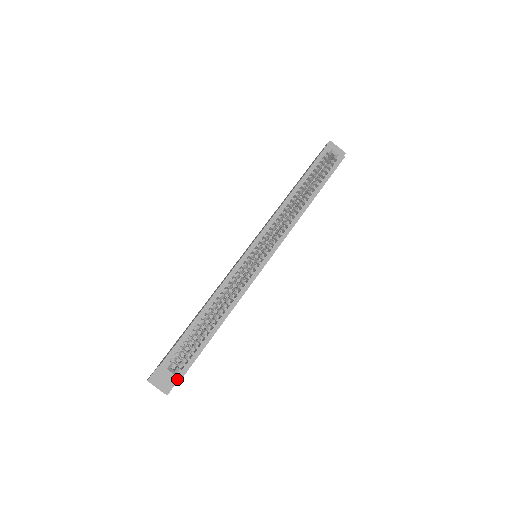
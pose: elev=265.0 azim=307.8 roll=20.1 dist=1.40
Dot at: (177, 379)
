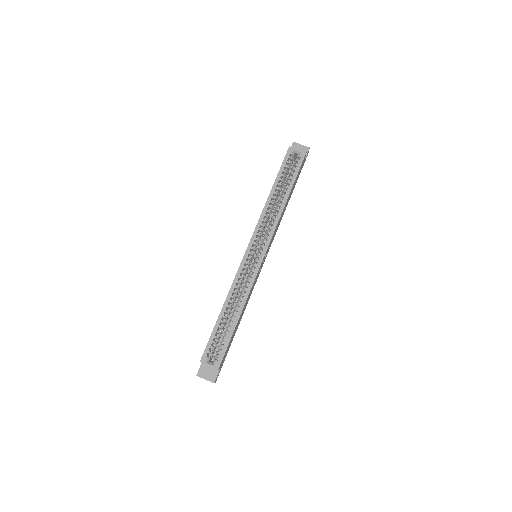
Dot at: (216, 368)
